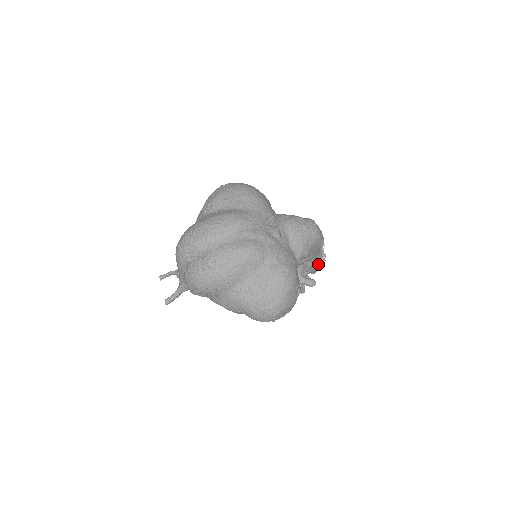
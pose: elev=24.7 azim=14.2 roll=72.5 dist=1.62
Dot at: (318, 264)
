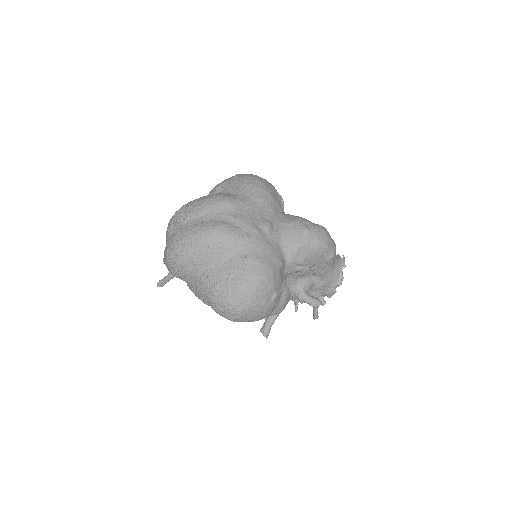
Dot at: (333, 286)
